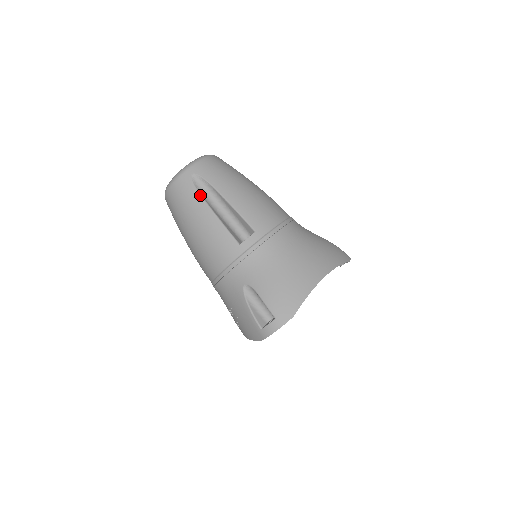
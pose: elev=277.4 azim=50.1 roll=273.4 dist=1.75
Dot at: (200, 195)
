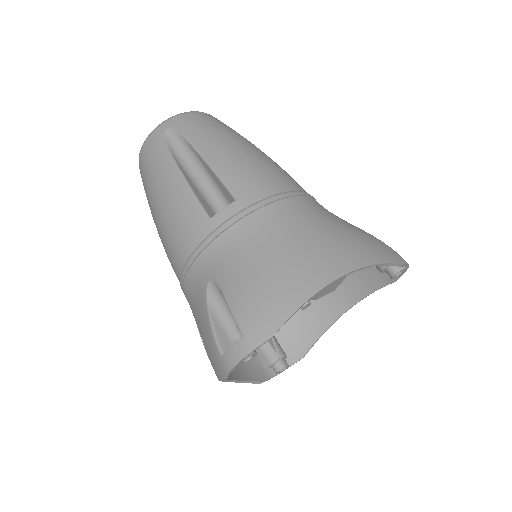
Dot at: (170, 153)
